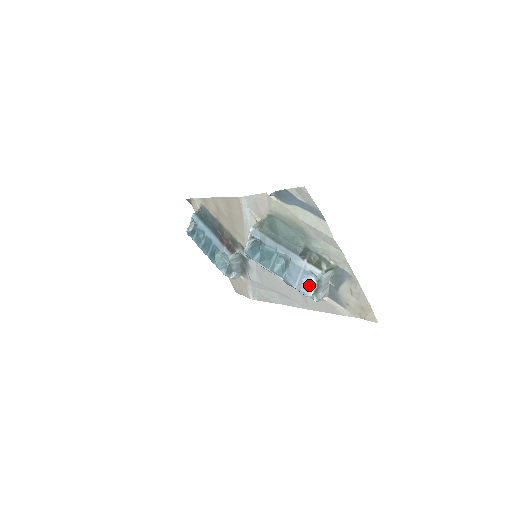
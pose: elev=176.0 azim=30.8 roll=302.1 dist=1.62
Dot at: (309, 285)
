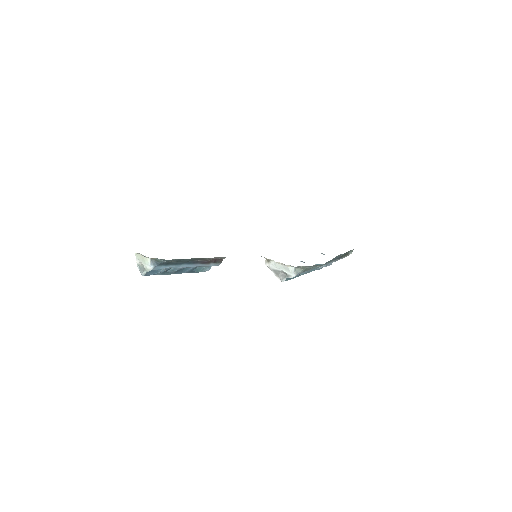
Dot at: occluded
